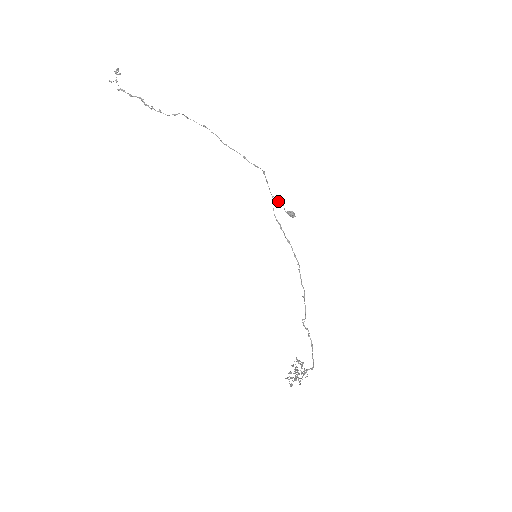
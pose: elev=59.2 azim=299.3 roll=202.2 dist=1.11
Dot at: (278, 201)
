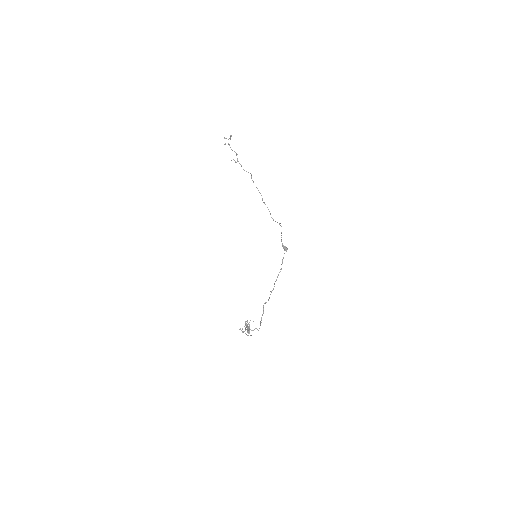
Dot at: (281, 239)
